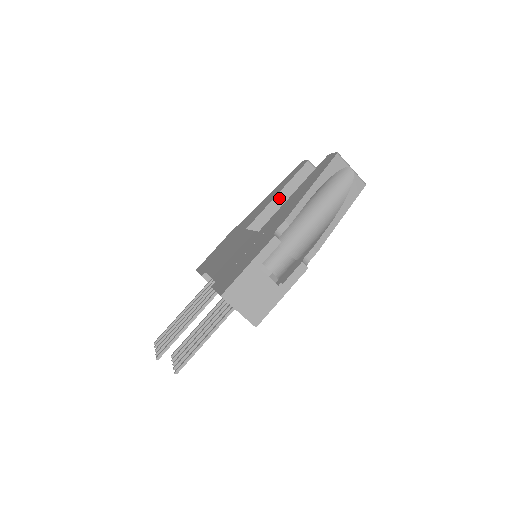
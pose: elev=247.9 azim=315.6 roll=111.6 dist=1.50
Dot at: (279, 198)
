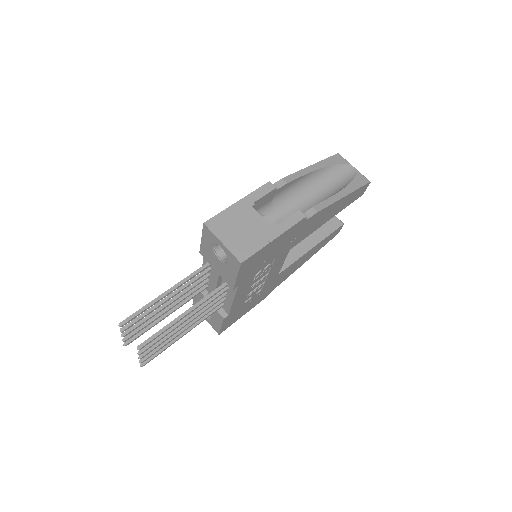
Dot at: occluded
